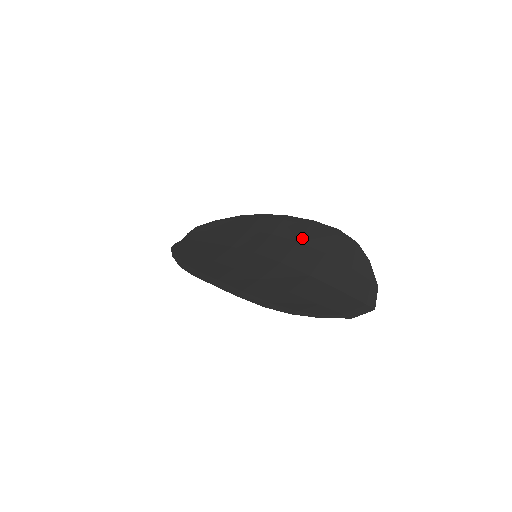
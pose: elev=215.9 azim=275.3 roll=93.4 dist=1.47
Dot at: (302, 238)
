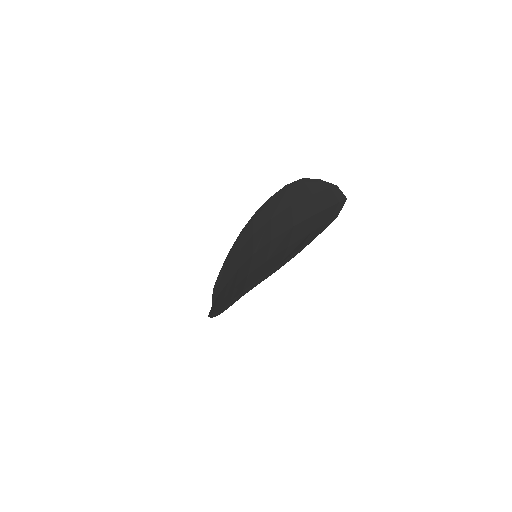
Dot at: (271, 214)
